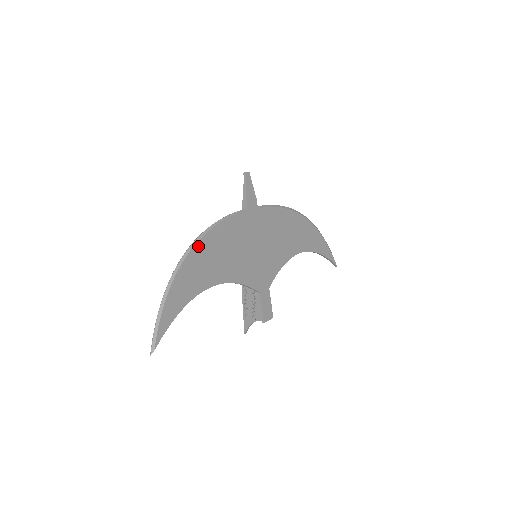
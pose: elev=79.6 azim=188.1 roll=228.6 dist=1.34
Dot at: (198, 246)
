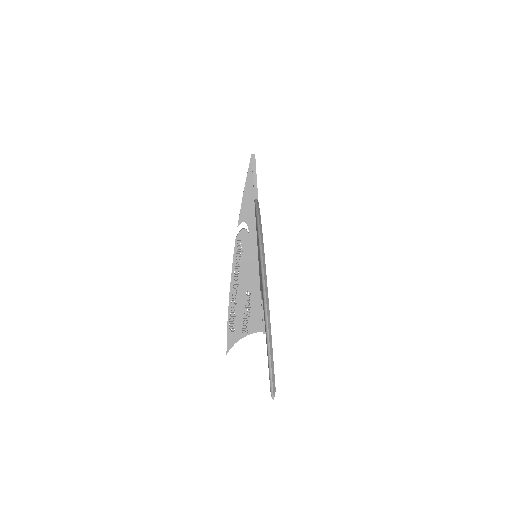
Dot at: (263, 244)
